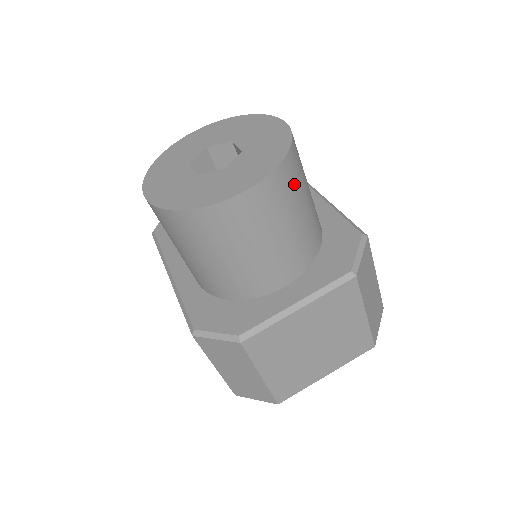
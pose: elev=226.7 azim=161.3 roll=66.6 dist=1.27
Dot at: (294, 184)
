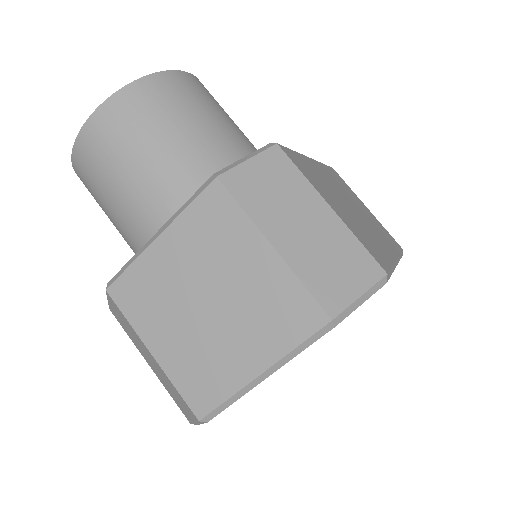
Dot at: (157, 106)
